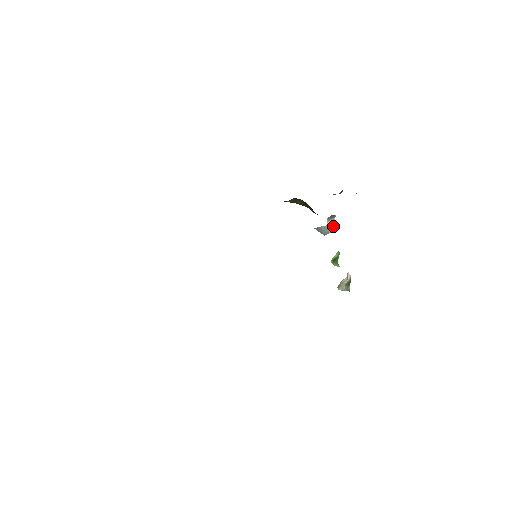
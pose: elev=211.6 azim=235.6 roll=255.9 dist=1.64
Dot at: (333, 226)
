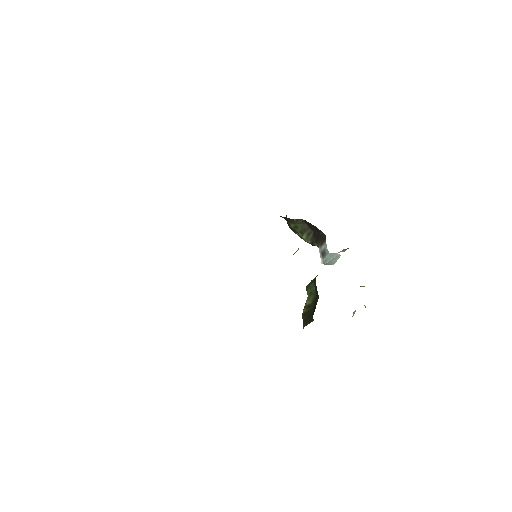
Dot at: occluded
